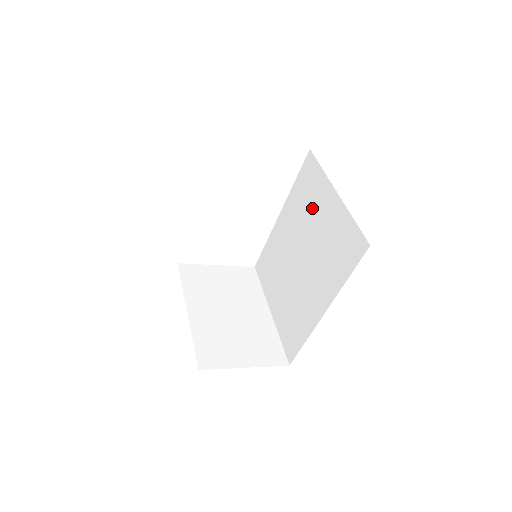
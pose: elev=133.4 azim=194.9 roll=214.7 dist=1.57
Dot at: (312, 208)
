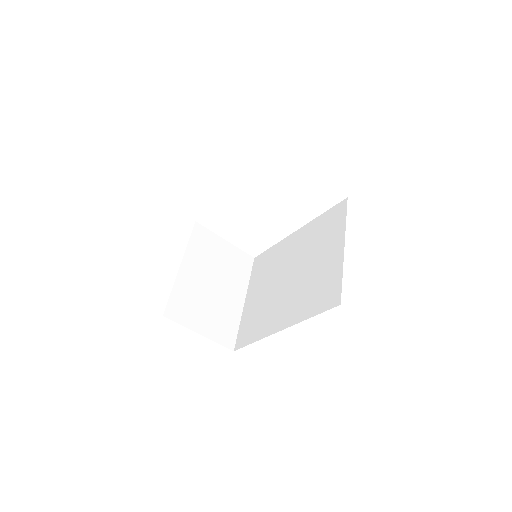
Dot at: (321, 245)
